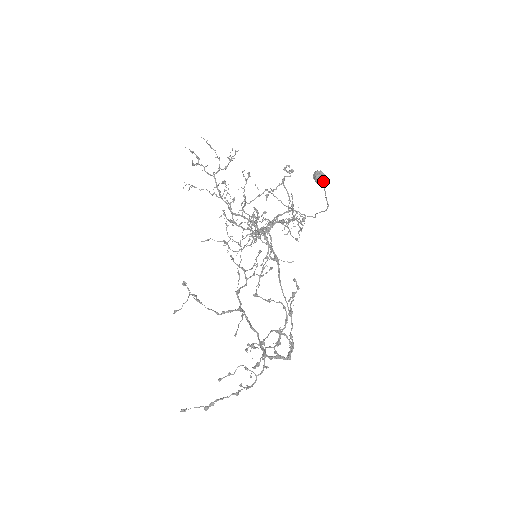
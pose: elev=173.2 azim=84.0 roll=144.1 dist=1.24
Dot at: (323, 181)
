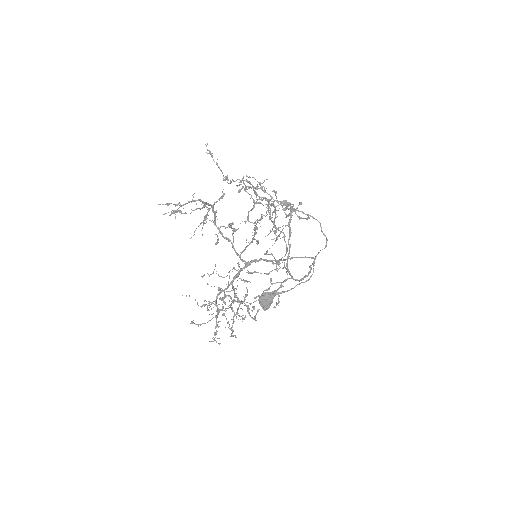
Dot at: (266, 307)
